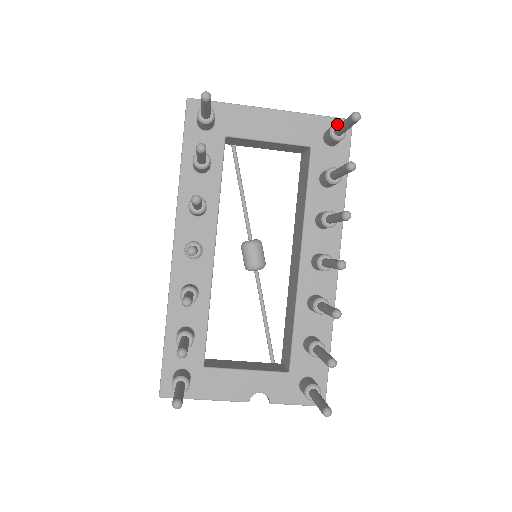
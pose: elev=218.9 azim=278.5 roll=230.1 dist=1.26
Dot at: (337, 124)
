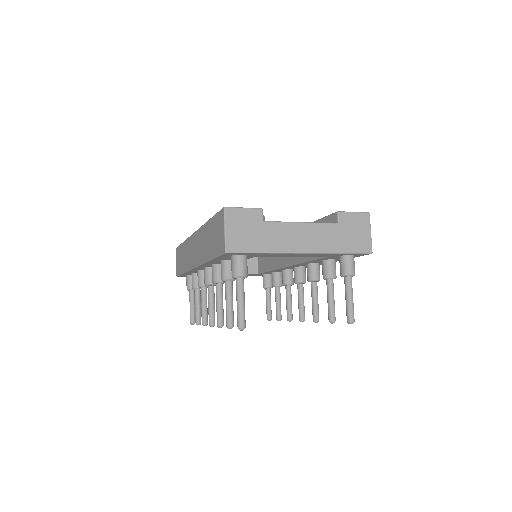
Dot at: (350, 276)
